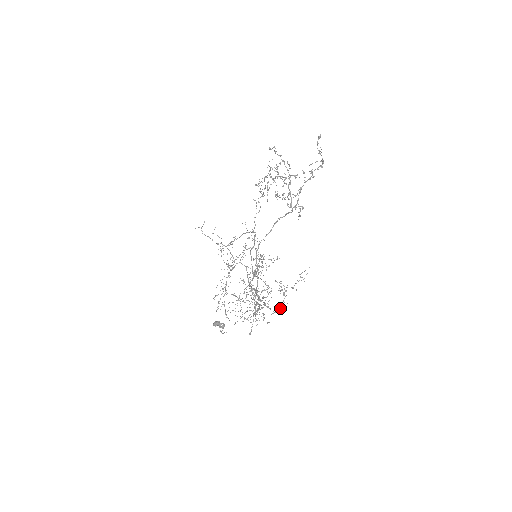
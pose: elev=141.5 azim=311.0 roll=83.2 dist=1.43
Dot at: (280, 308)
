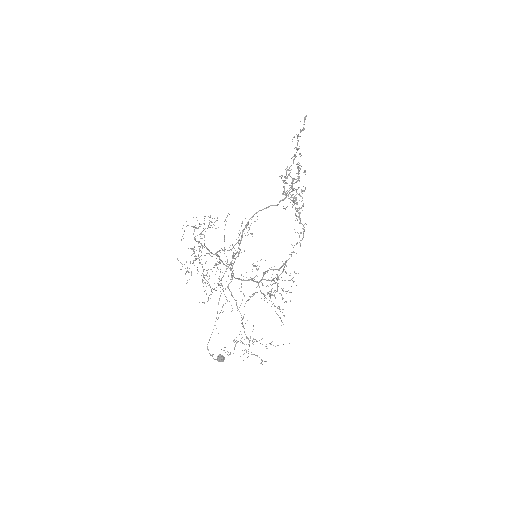
Dot at: (199, 234)
